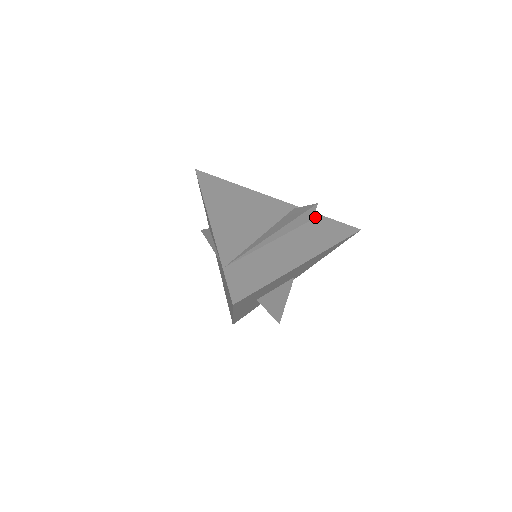
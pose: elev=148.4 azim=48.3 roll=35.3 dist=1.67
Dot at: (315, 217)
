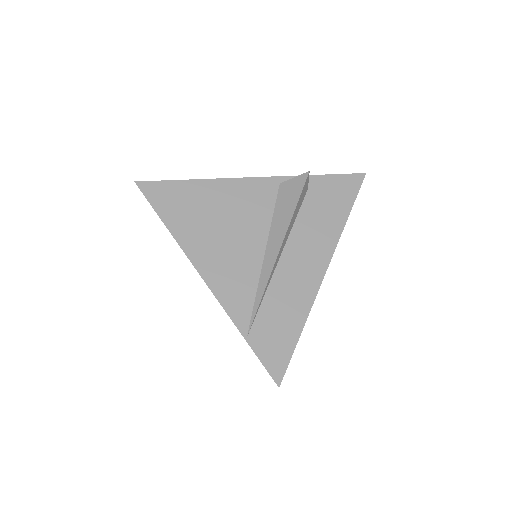
Dot at: (309, 184)
